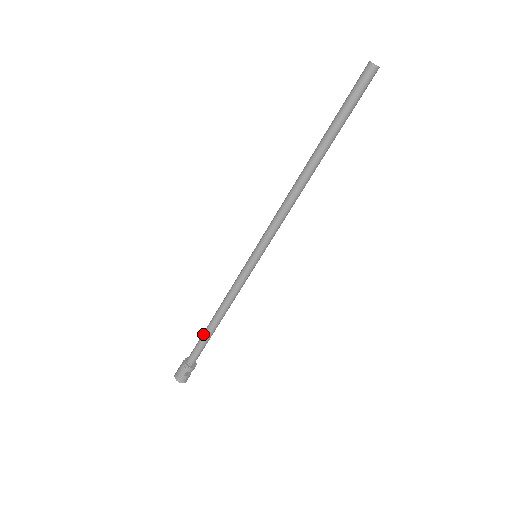
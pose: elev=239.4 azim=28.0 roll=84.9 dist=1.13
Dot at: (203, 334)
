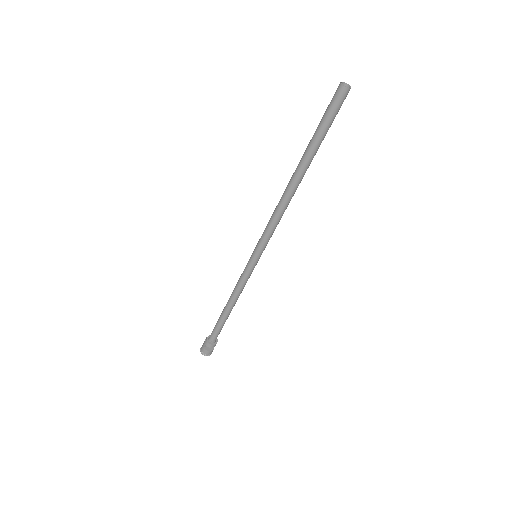
Dot at: (220, 316)
